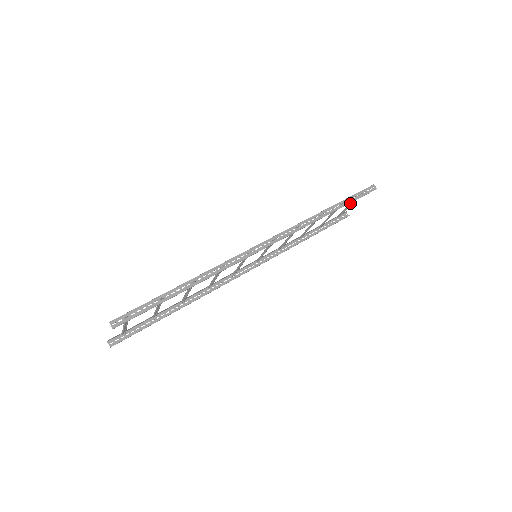
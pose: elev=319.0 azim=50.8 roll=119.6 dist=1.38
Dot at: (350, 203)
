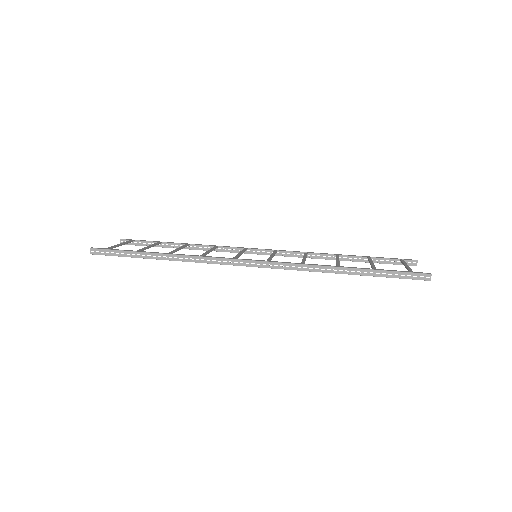
Dot at: (405, 265)
